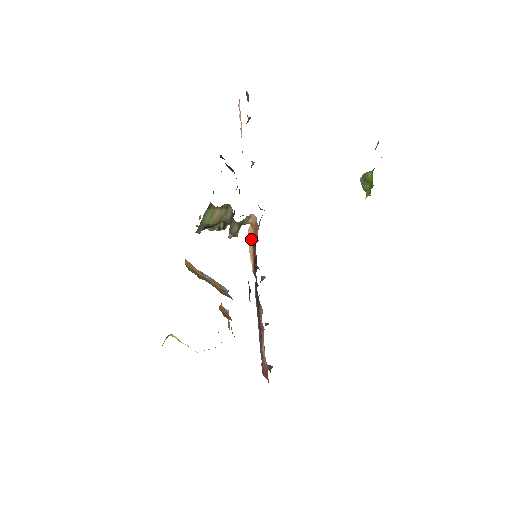
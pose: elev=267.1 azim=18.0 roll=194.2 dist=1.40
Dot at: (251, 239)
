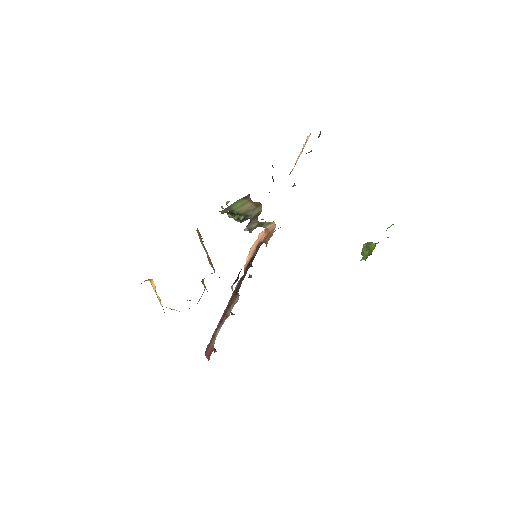
Dot at: (258, 241)
